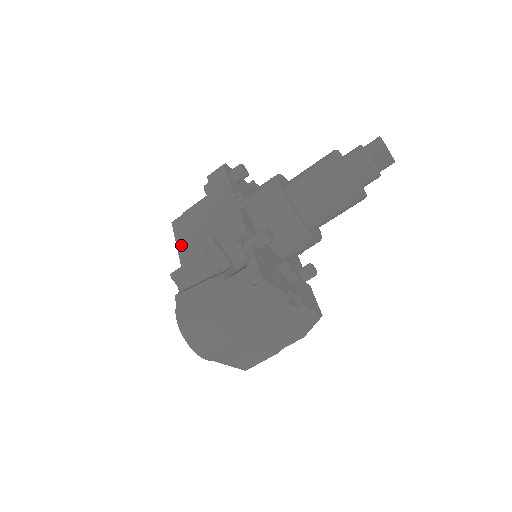
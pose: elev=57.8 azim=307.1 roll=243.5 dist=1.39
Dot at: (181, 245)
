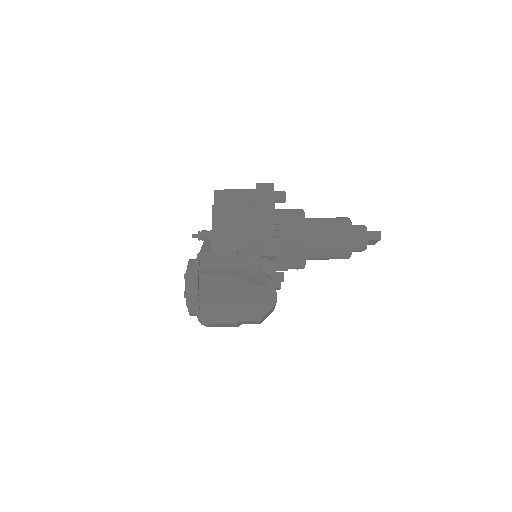
Dot at: (216, 233)
